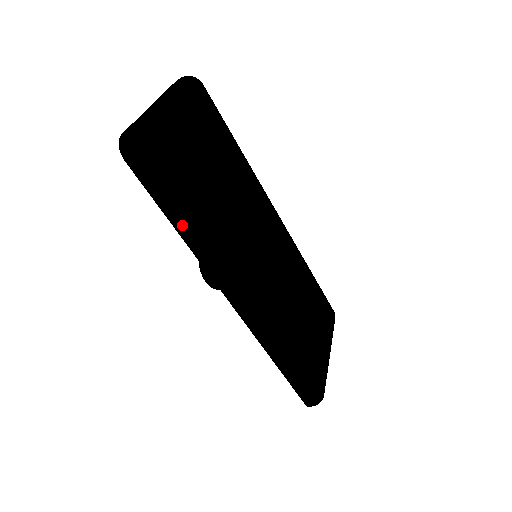
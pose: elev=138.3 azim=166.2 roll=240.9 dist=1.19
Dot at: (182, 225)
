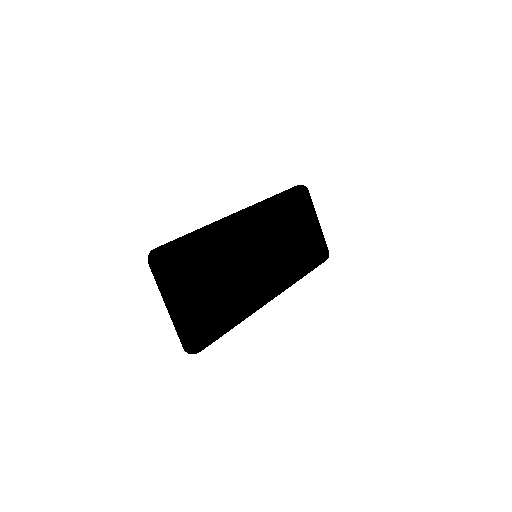
Dot at: occluded
